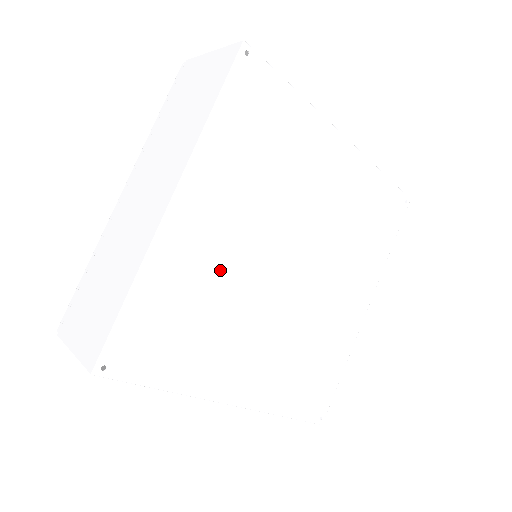
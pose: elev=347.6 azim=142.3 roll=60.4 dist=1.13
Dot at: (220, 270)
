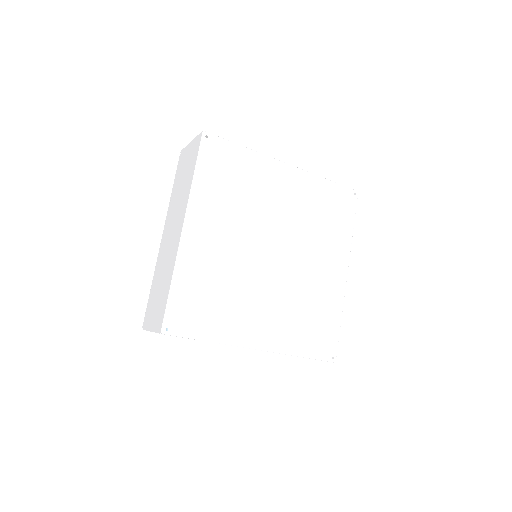
Dot at: (224, 263)
